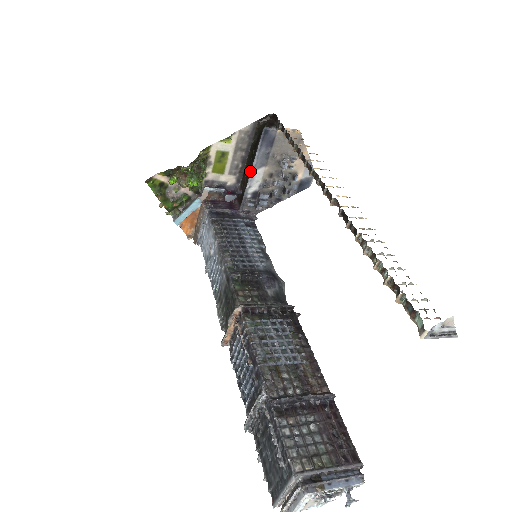
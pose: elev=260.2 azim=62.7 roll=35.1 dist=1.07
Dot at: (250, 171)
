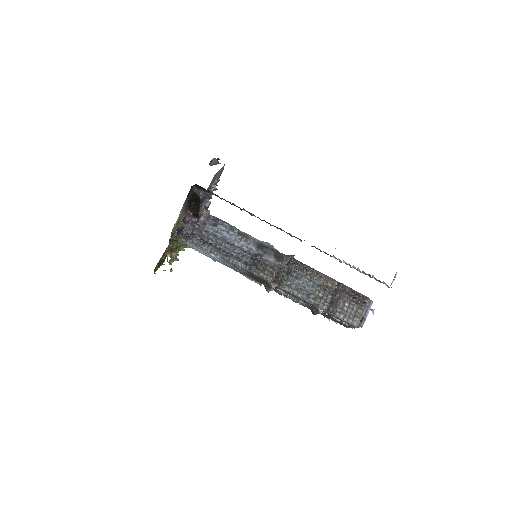
Dot at: (199, 210)
